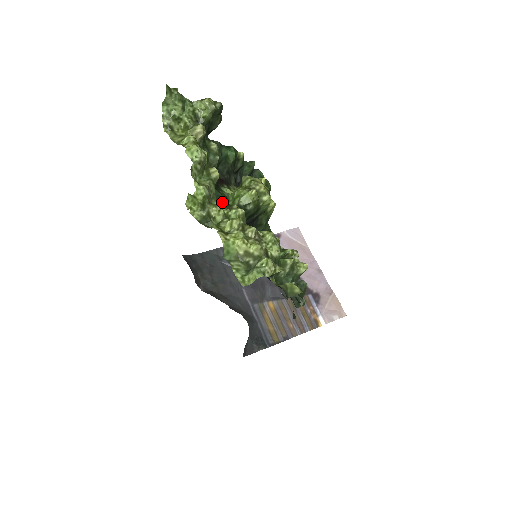
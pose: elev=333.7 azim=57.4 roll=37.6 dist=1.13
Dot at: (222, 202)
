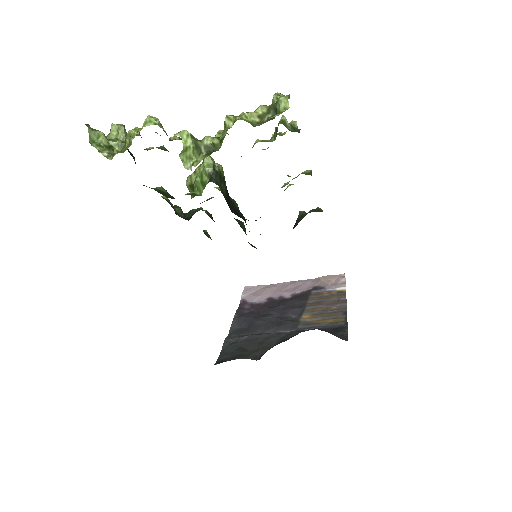
Dot at: occluded
